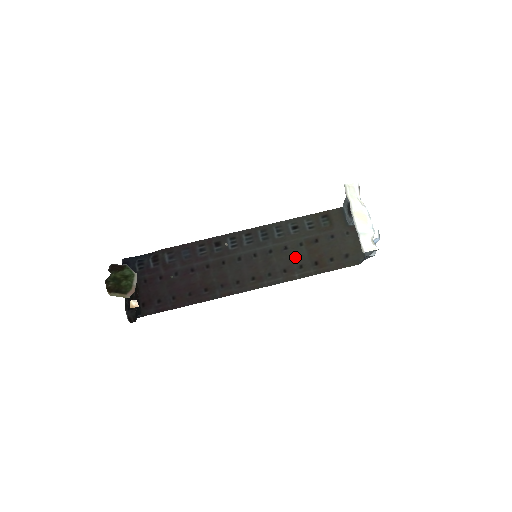
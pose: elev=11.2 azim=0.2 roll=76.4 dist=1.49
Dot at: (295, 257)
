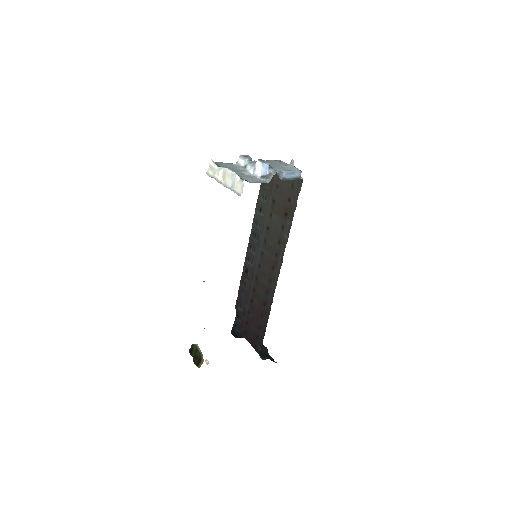
Dot at: (276, 227)
